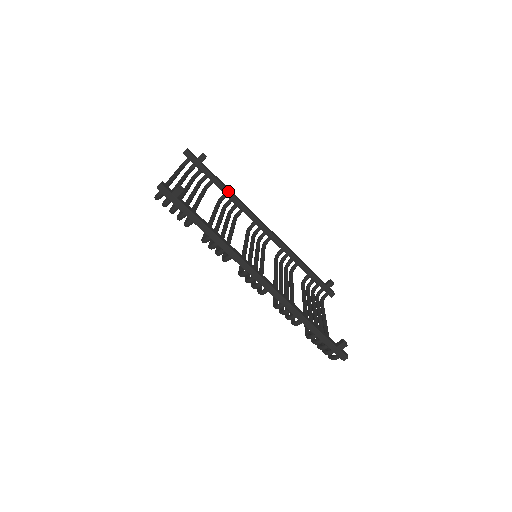
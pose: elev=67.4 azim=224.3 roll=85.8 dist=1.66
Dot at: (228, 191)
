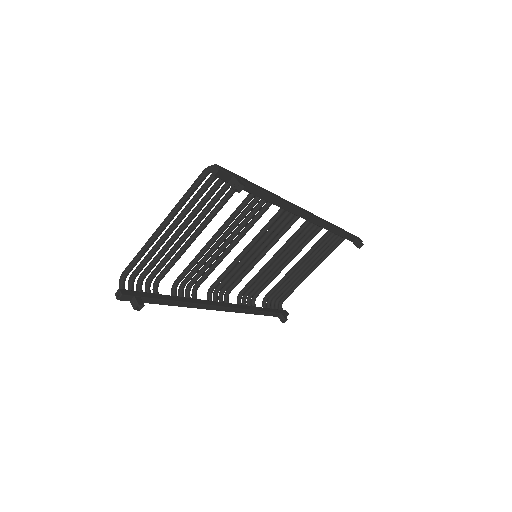
Dot at: (267, 201)
